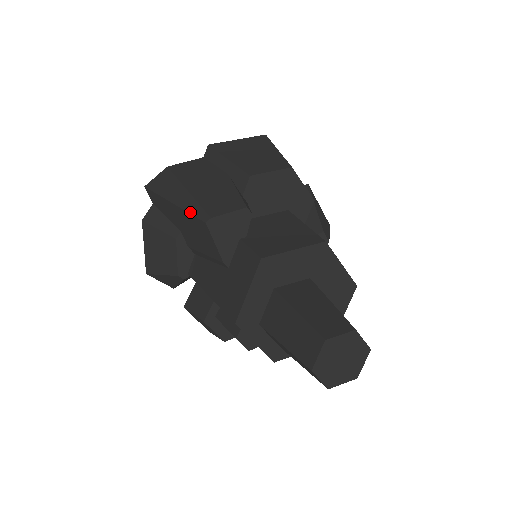
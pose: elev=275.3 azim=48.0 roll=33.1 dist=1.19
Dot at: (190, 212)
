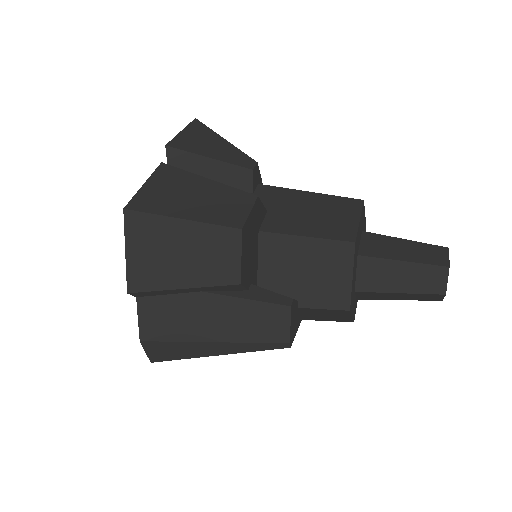
Dot at: occluded
